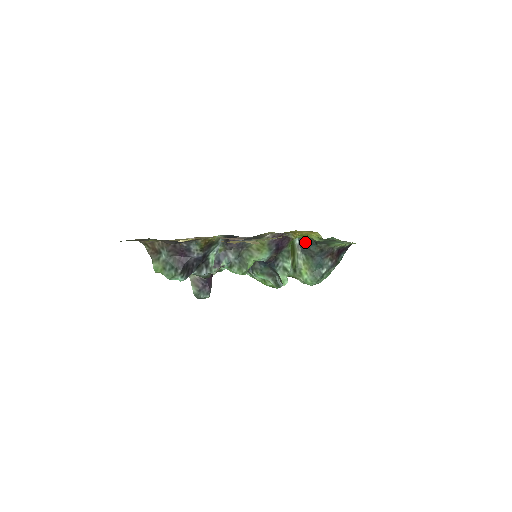
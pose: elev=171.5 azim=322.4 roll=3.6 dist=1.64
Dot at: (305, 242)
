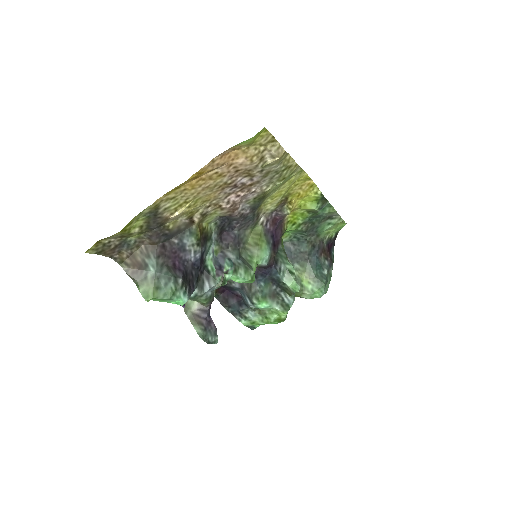
Dot at: (292, 246)
